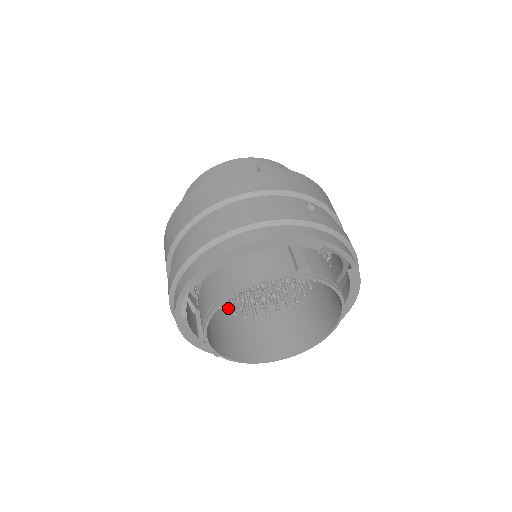
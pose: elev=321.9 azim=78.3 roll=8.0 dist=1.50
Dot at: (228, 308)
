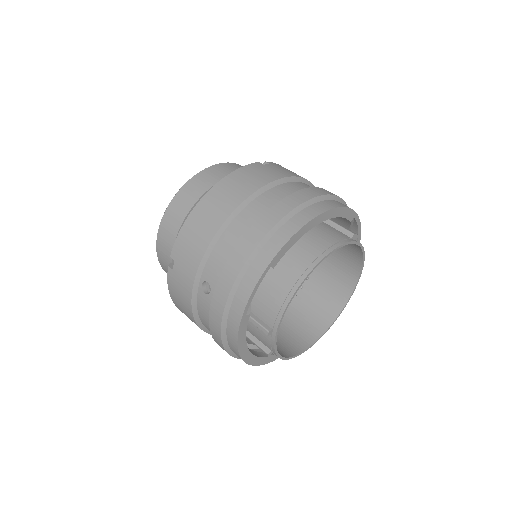
Dot at: occluded
